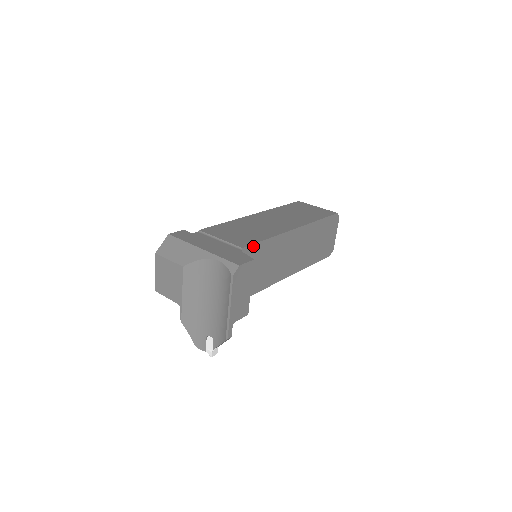
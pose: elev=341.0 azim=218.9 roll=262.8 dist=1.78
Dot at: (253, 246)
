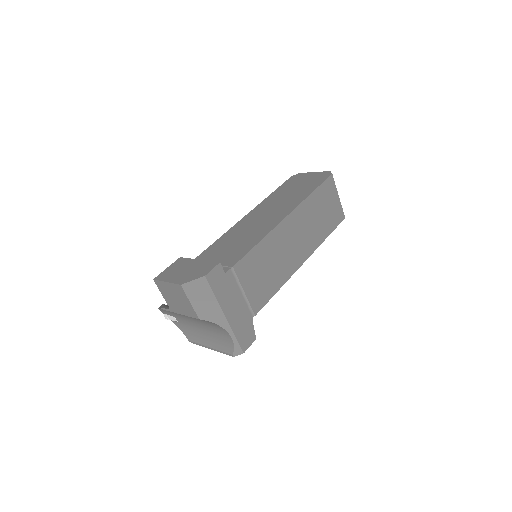
Dot at: (263, 304)
